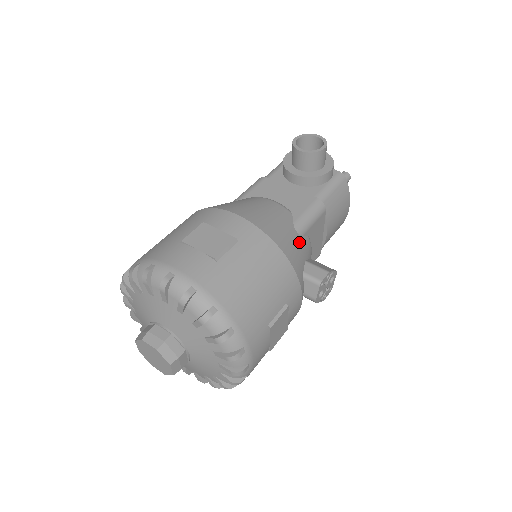
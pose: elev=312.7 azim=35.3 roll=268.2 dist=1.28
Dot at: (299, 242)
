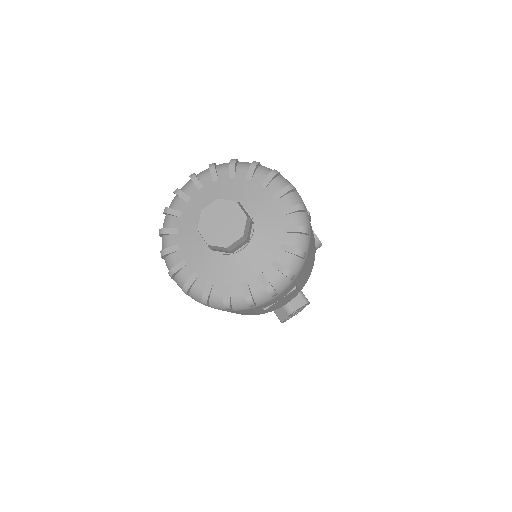
Dot at: occluded
